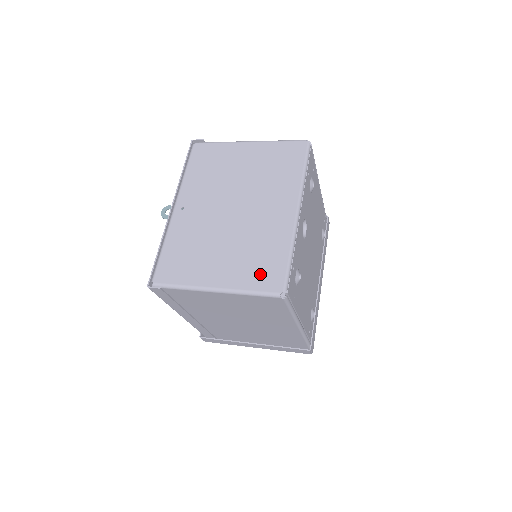
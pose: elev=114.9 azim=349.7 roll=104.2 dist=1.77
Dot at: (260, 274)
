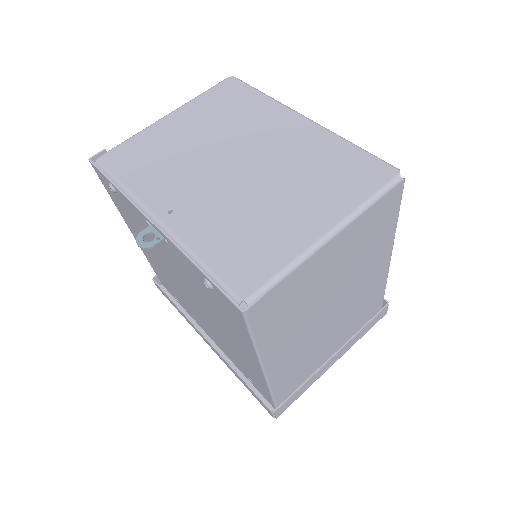
Dot at: (354, 180)
